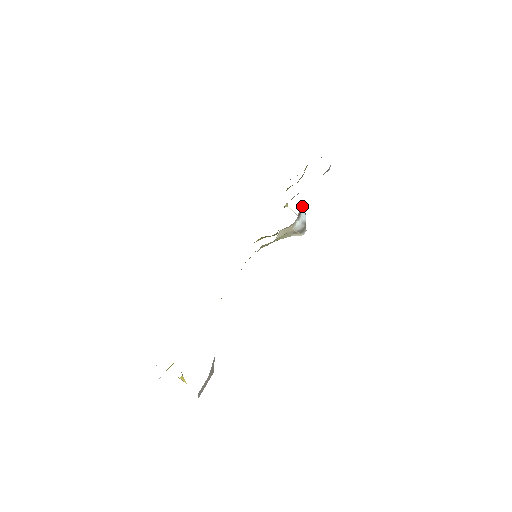
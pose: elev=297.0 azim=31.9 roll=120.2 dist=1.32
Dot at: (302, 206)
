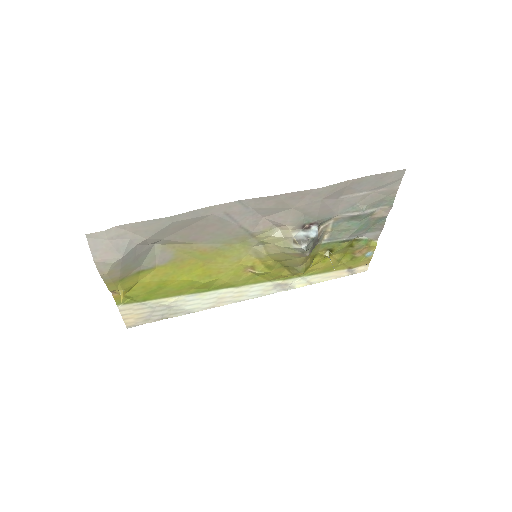
Dot at: (317, 227)
